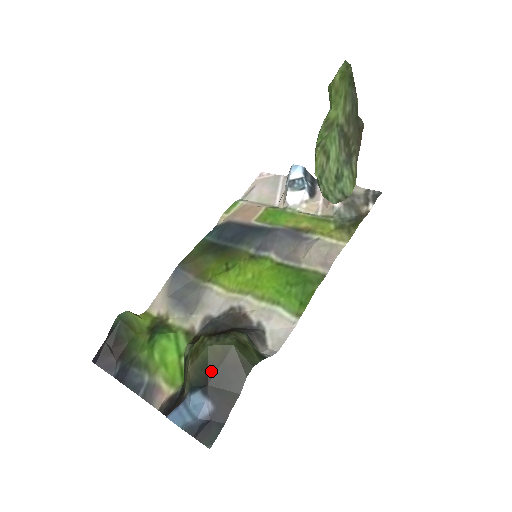
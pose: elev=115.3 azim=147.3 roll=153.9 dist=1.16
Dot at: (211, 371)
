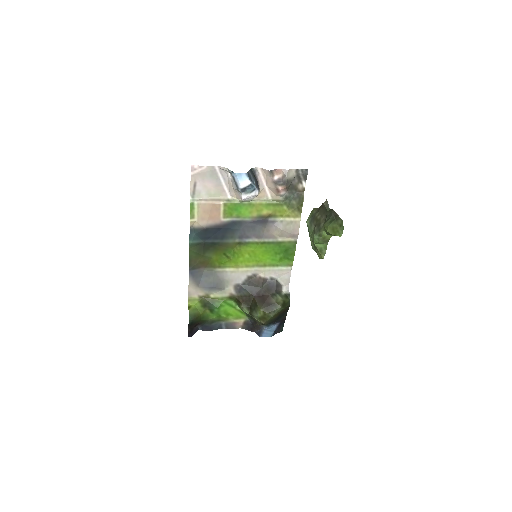
Dot at: (275, 319)
